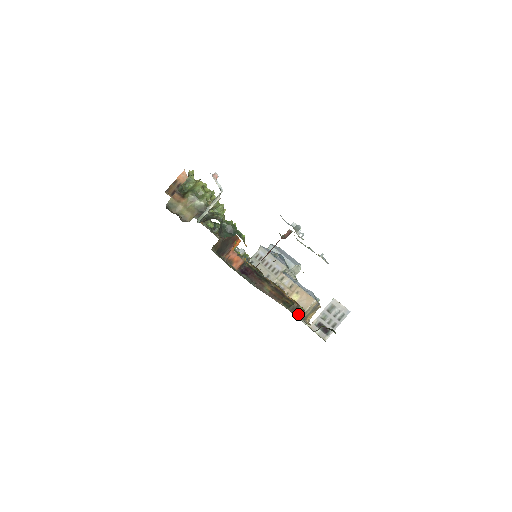
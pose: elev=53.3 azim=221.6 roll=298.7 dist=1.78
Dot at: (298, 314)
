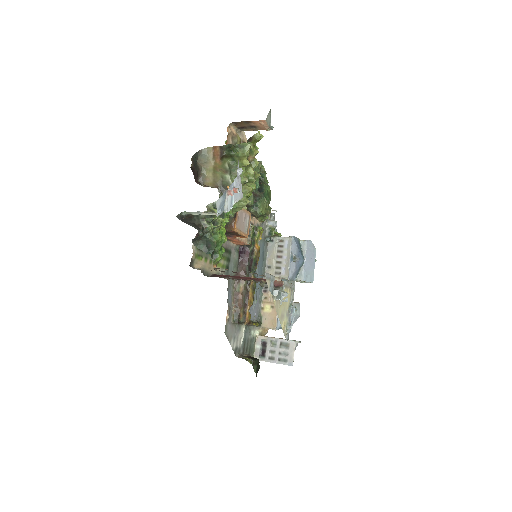
Dot at: occluded
